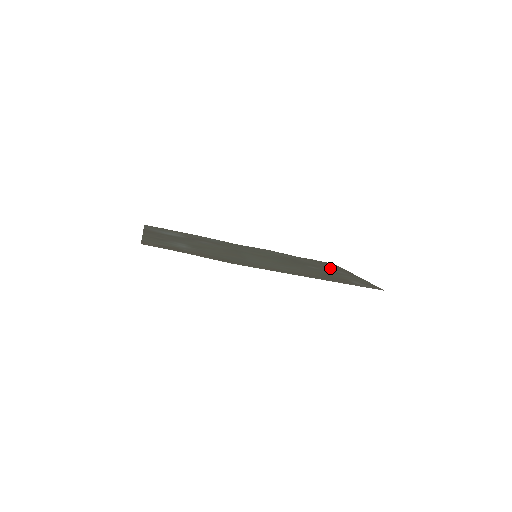
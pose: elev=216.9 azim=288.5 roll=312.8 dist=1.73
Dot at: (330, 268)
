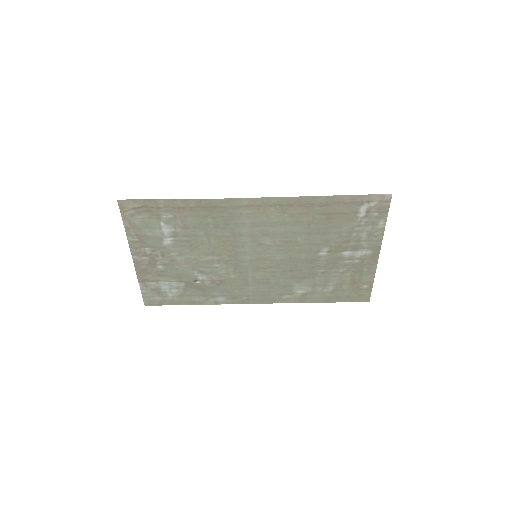
Dot at: (350, 264)
